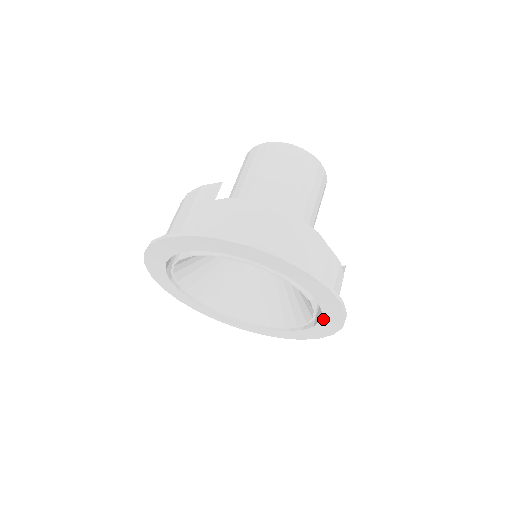
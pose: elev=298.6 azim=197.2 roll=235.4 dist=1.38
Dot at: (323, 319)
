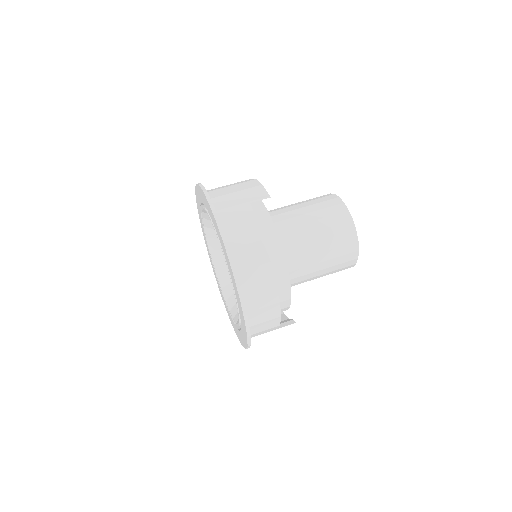
Dot at: (241, 332)
